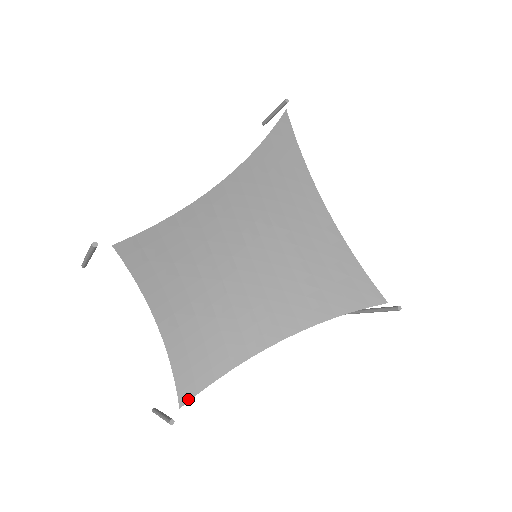
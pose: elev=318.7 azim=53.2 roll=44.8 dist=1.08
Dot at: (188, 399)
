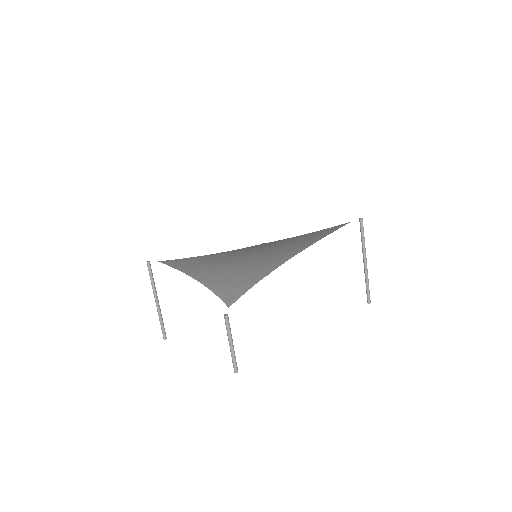
Dot at: (233, 302)
